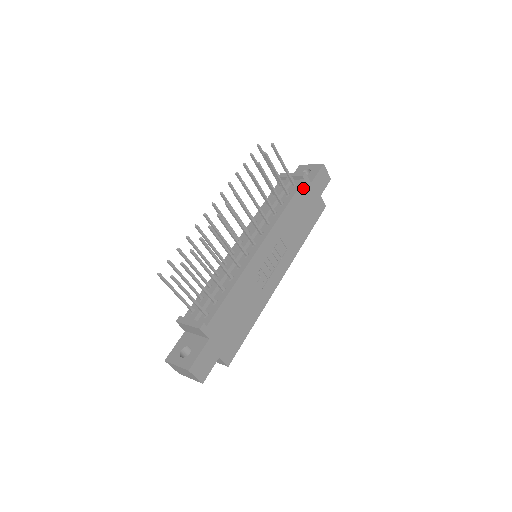
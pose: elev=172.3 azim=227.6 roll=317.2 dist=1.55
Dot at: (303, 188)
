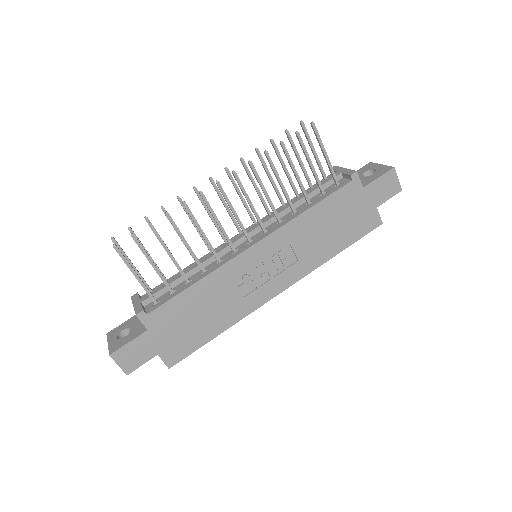
Dot at: (347, 191)
